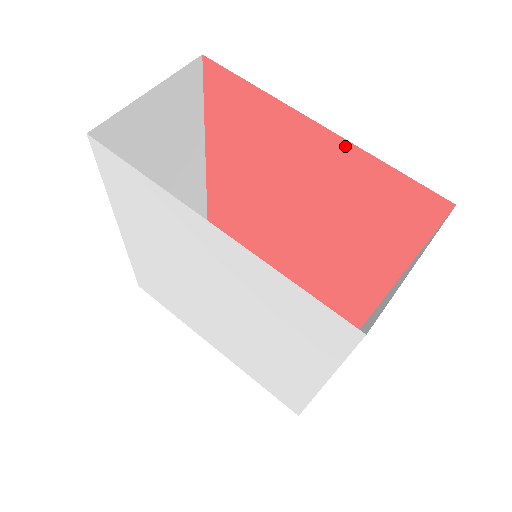
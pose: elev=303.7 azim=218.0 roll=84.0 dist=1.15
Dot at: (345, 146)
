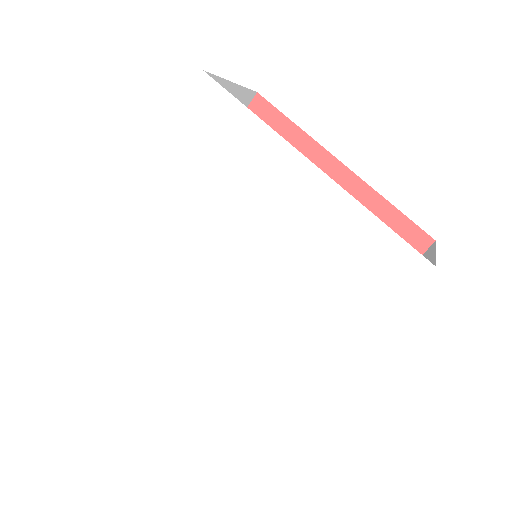
Dot at: occluded
